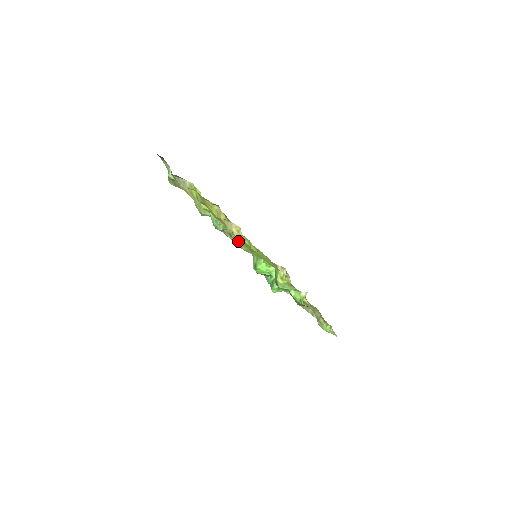
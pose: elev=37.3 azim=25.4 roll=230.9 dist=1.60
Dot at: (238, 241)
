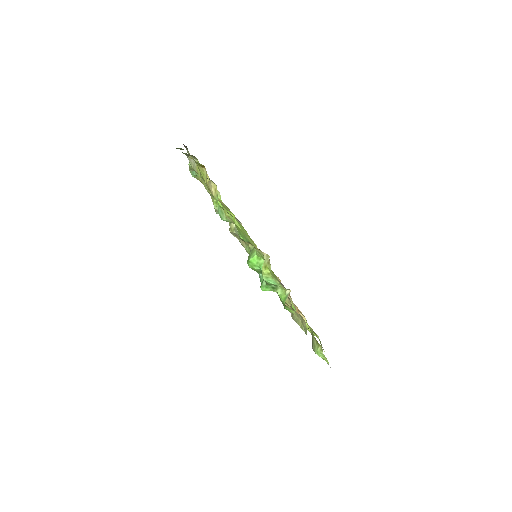
Dot at: (248, 247)
